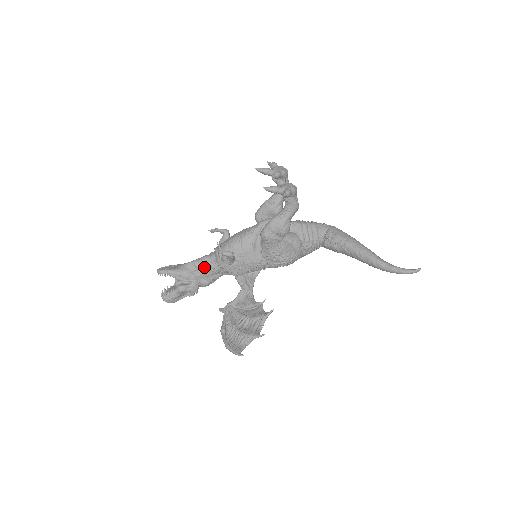
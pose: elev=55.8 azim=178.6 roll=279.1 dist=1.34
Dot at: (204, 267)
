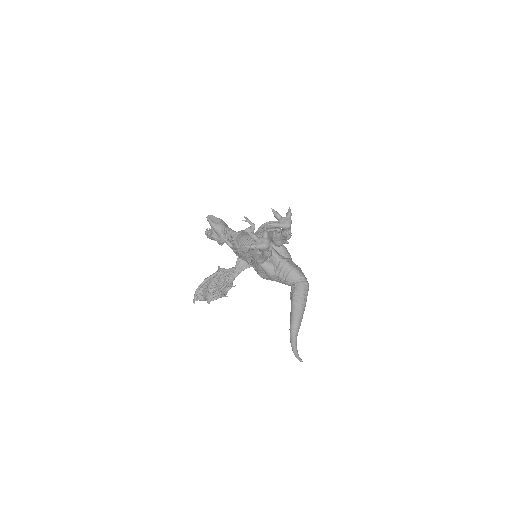
Dot at: (227, 236)
